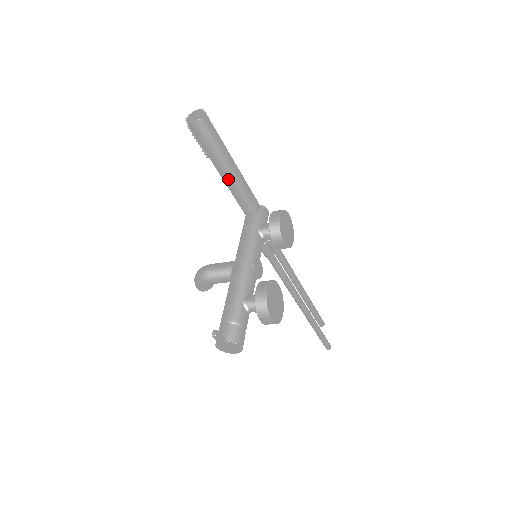
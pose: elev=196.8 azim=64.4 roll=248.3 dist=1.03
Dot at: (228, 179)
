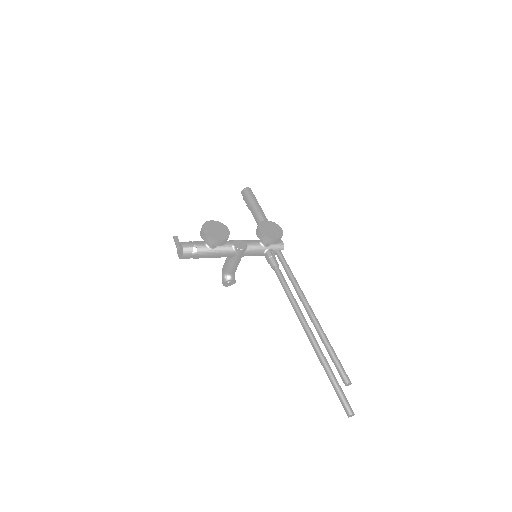
Dot at: (256, 218)
